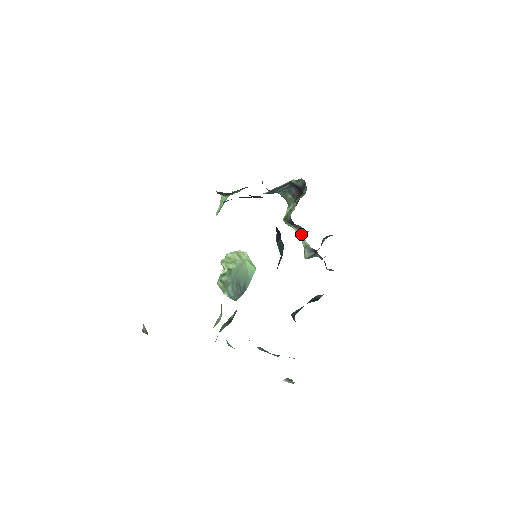
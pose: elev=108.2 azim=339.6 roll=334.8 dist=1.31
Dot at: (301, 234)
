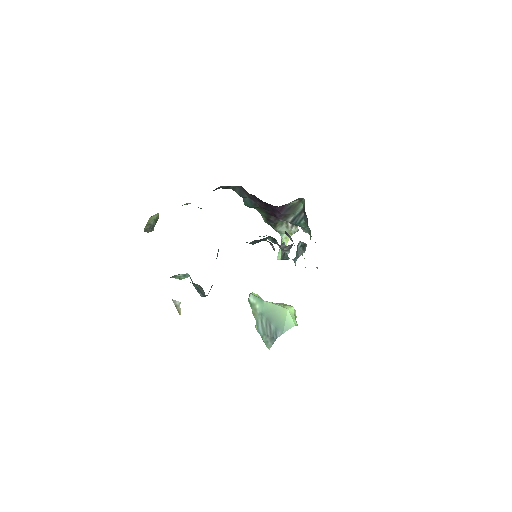
Dot at: occluded
